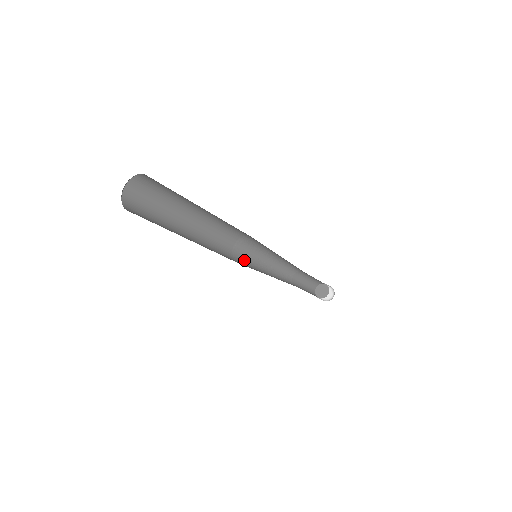
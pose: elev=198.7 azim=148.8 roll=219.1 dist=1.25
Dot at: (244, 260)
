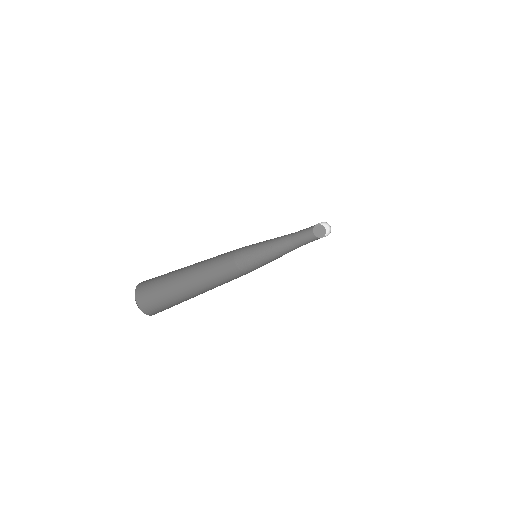
Dot at: (247, 262)
